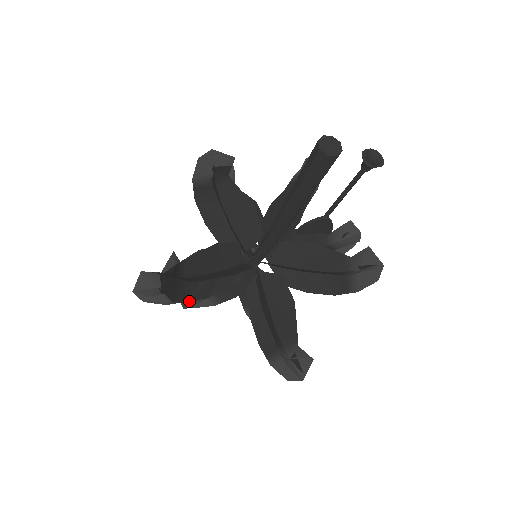
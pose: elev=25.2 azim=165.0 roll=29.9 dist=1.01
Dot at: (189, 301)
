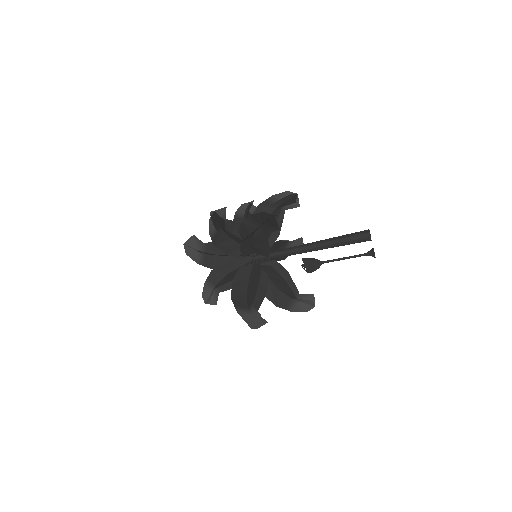
Dot at: (242, 242)
